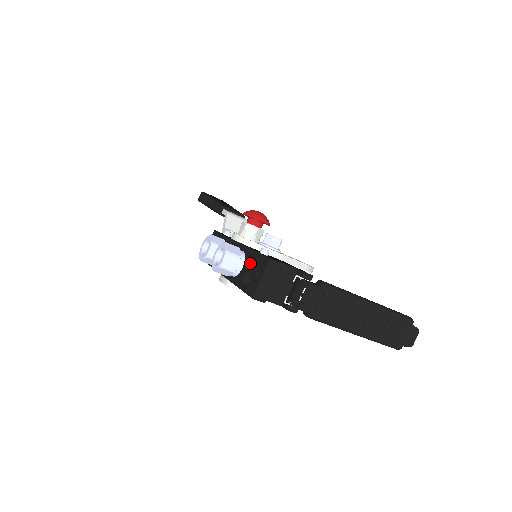
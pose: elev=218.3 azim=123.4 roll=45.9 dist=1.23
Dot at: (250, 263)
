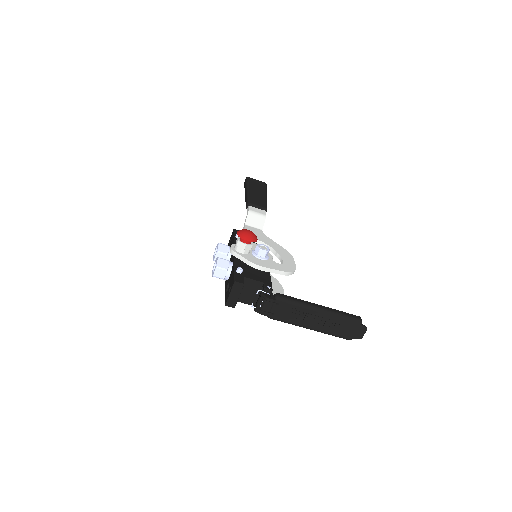
Dot at: (231, 276)
